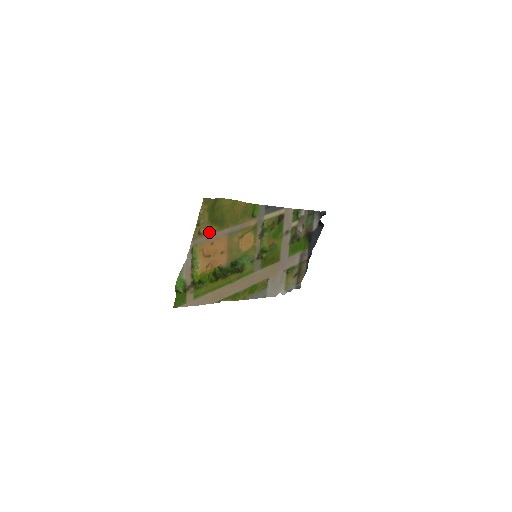
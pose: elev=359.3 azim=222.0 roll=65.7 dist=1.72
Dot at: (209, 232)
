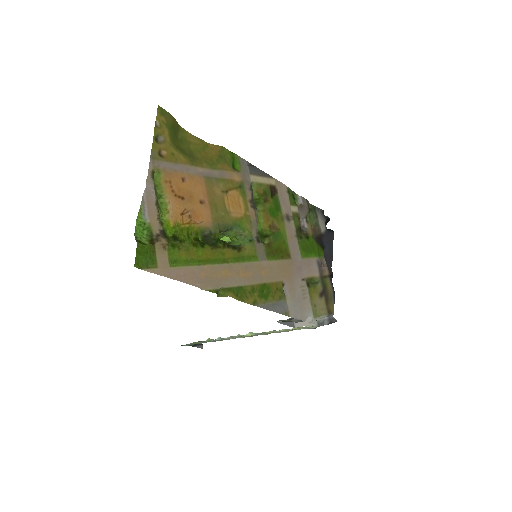
Dot at: (175, 160)
